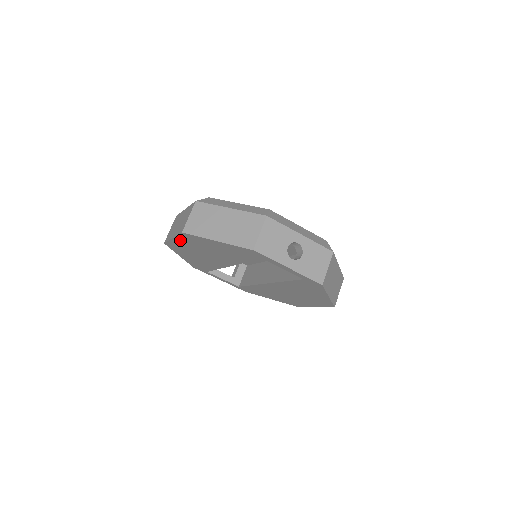
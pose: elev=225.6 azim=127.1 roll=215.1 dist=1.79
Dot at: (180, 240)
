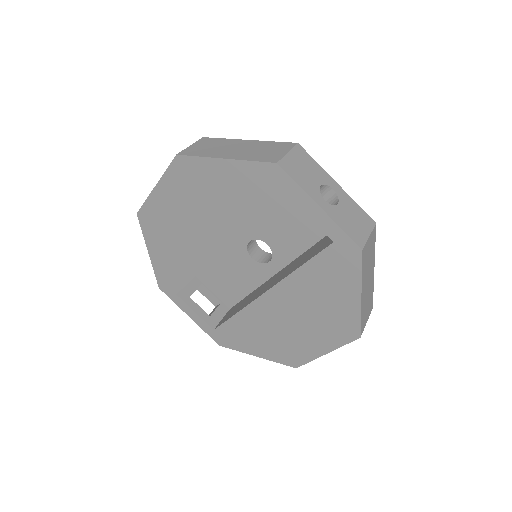
Dot at: (165, 187)
